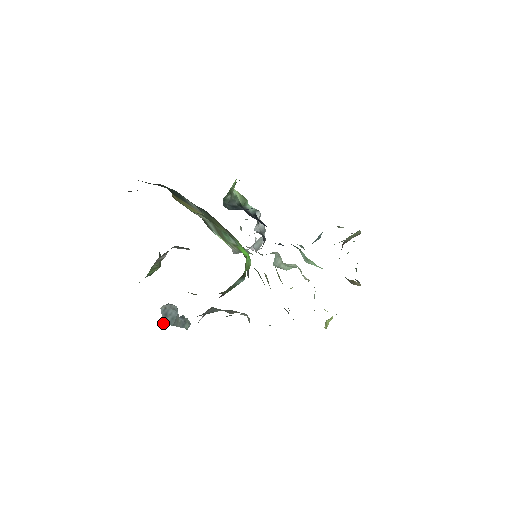
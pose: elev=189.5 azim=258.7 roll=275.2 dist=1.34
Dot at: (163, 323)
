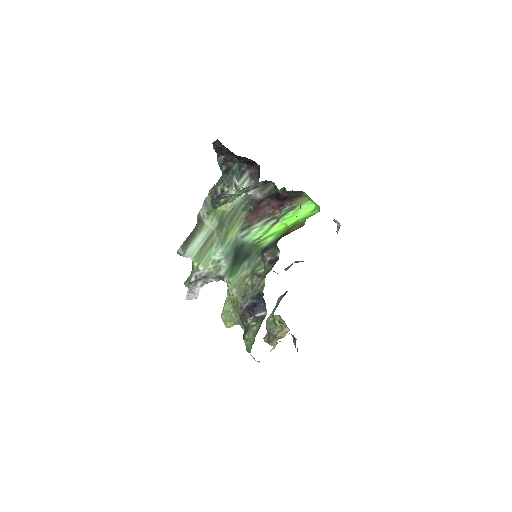
Dot at: occluded
